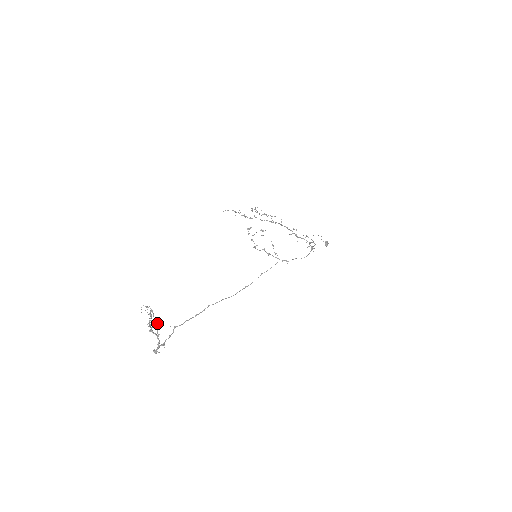
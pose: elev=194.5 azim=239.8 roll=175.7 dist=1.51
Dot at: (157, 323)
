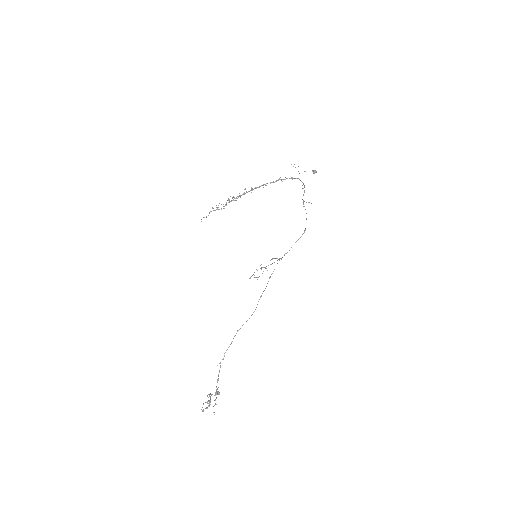
Dot at: (215, 400)
